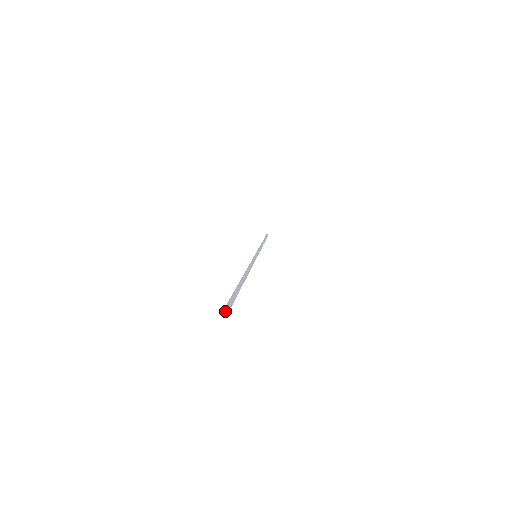
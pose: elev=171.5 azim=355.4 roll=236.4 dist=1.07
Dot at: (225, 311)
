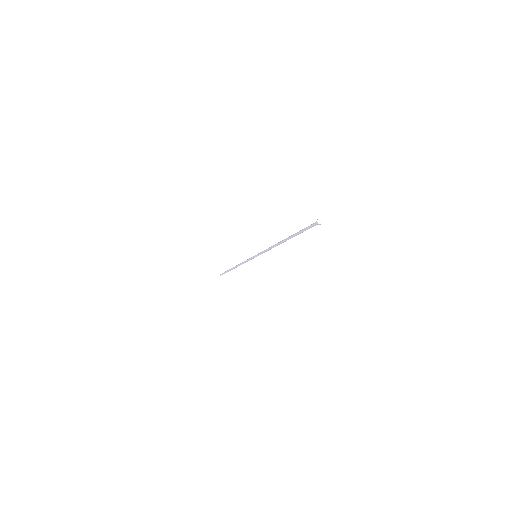
Dot at: (320, 221)
